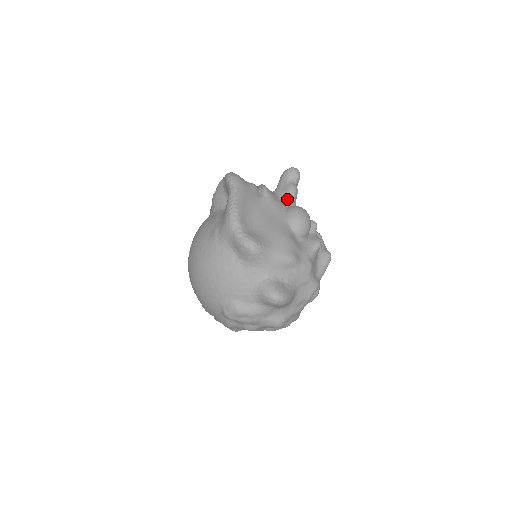
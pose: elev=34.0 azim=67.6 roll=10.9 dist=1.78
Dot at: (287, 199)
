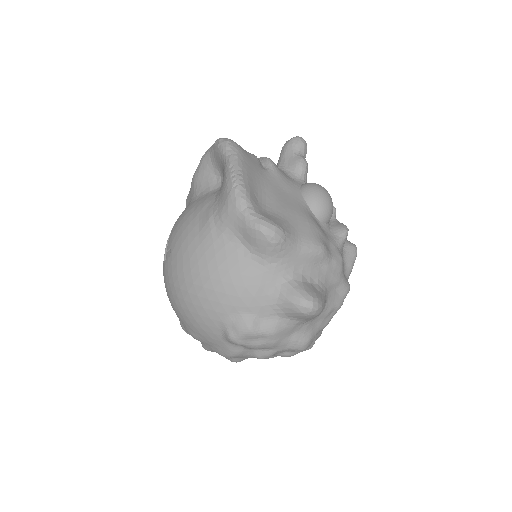
Dot at: (297, 175)
